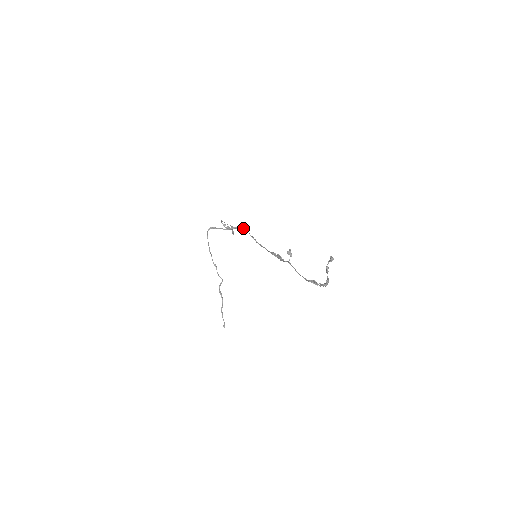
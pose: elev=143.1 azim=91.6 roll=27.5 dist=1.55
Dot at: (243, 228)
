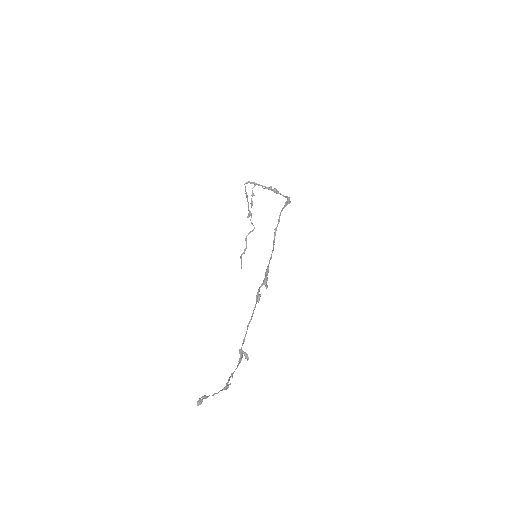
Dot at: (286, 196)
